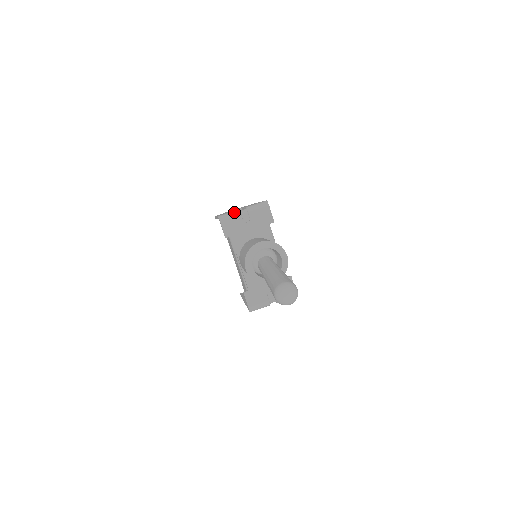
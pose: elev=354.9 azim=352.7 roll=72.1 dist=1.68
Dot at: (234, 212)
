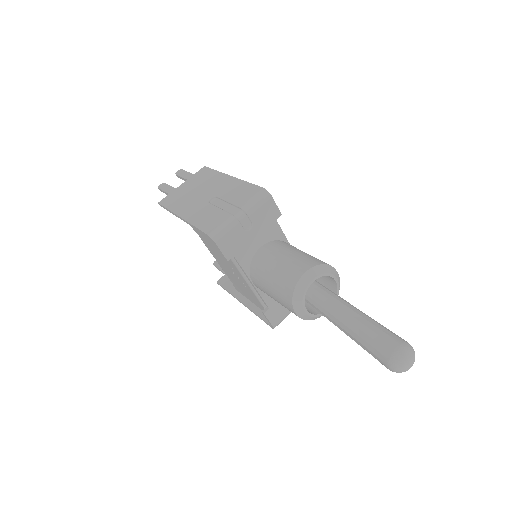
Dot at: (229, 222)
